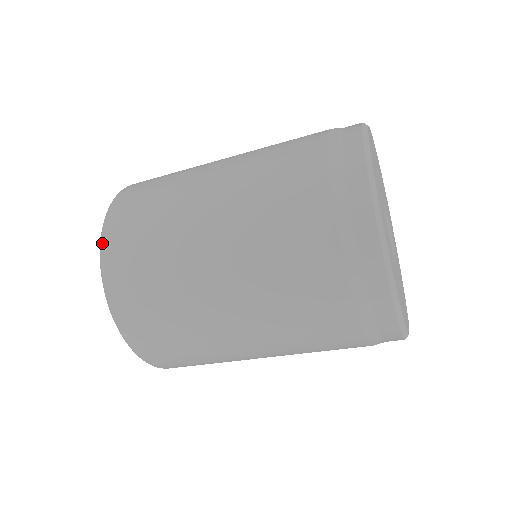
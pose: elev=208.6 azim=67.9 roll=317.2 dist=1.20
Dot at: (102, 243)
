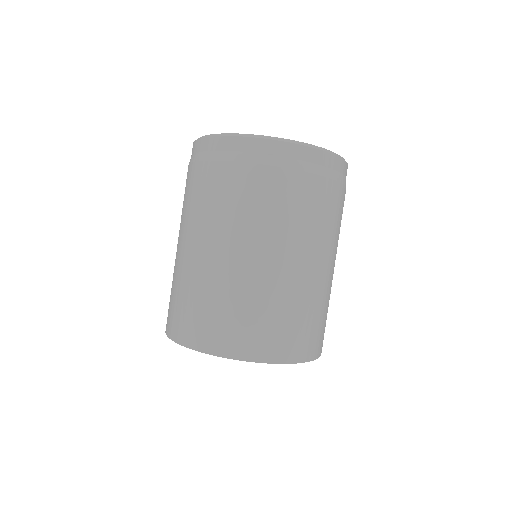
Dot at: (175, 340)
